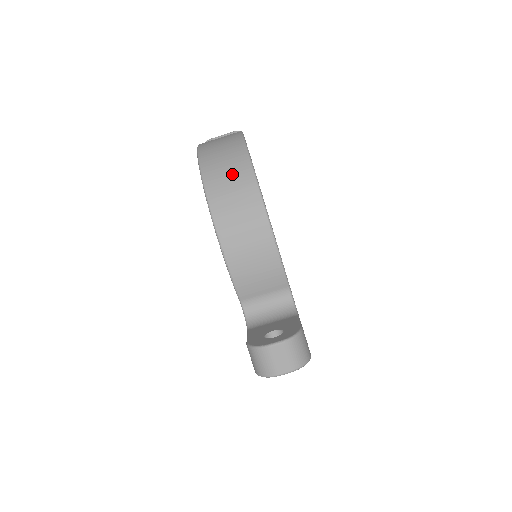
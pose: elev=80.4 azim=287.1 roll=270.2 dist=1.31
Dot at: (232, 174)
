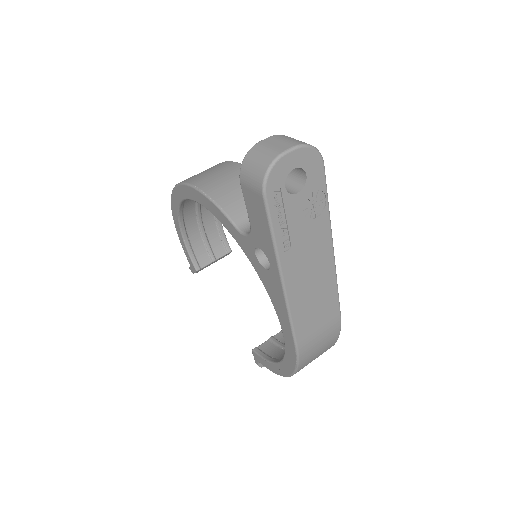
Dot at: occluded
